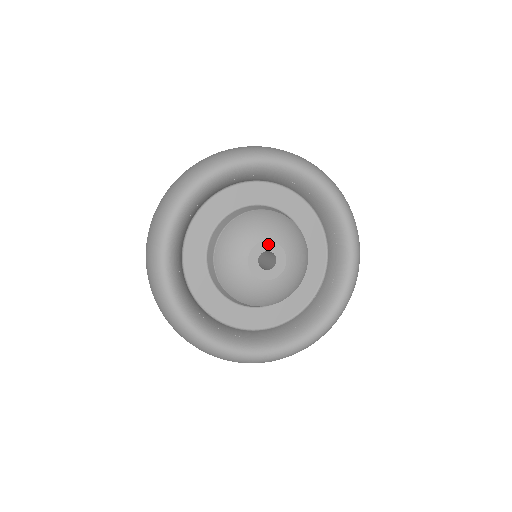
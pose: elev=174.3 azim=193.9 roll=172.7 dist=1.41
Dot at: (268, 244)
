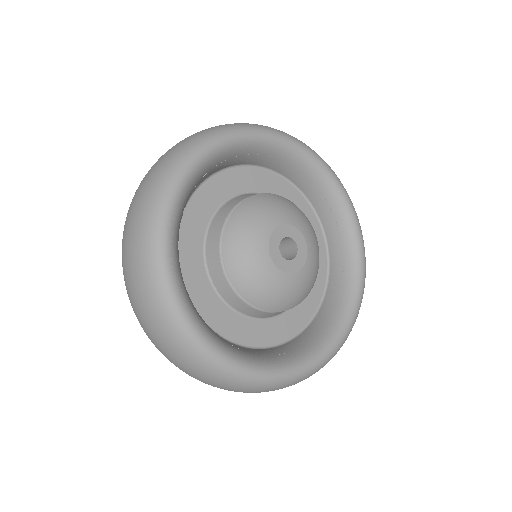
Dot at: (290, 229)
